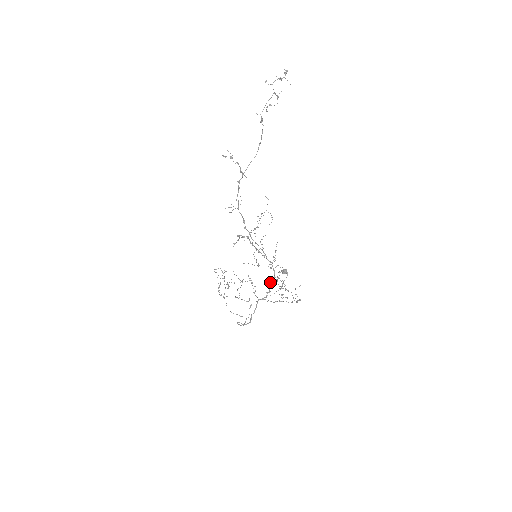
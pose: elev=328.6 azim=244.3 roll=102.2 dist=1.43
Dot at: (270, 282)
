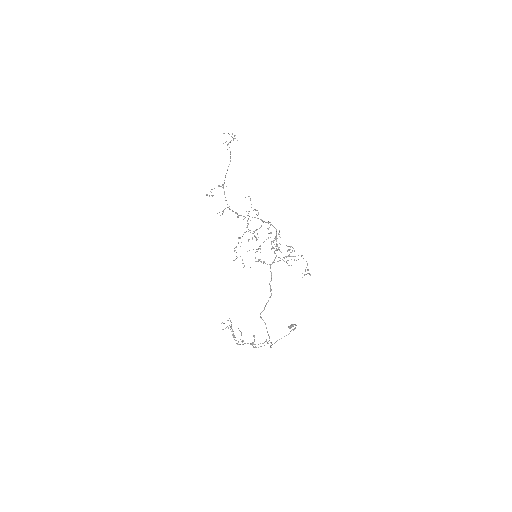
Dot at: occluded
